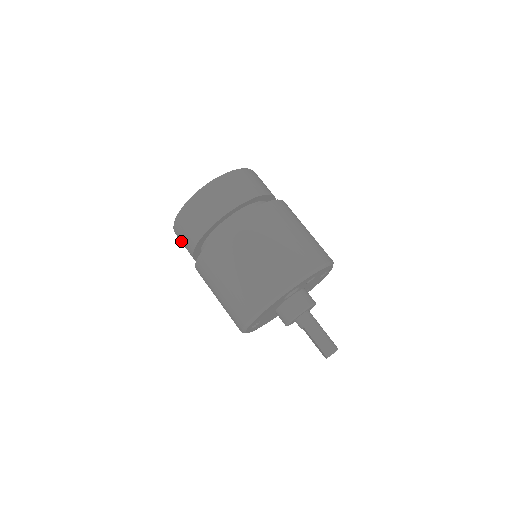
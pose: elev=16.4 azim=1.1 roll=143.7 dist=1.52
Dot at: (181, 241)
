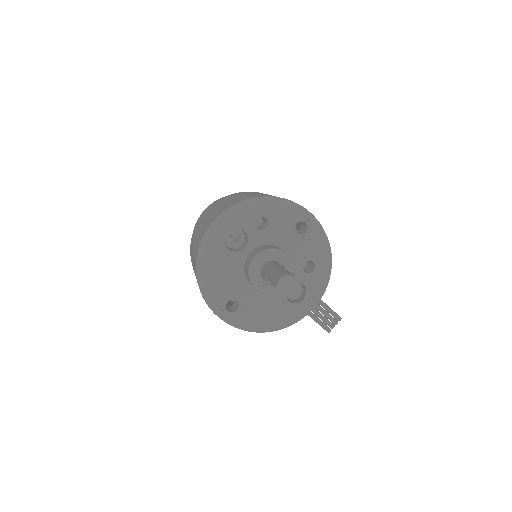
Dot at: occluded
